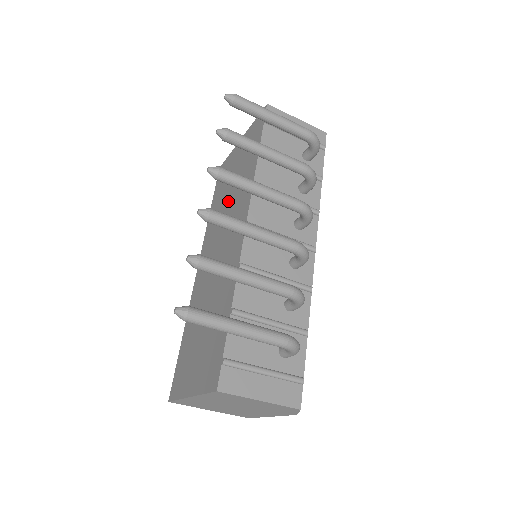
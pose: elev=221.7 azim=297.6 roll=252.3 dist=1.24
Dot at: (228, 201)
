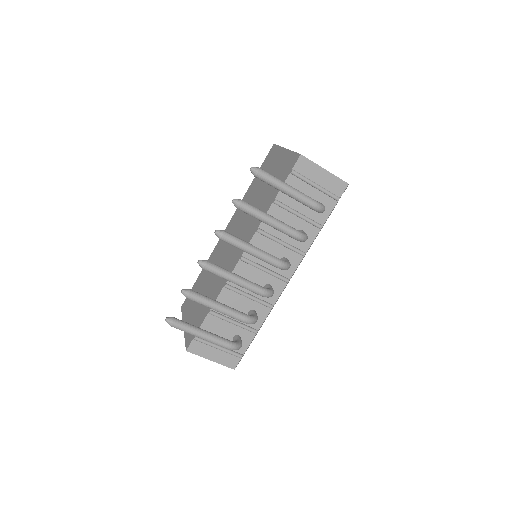
Dot at: (253, 205)
